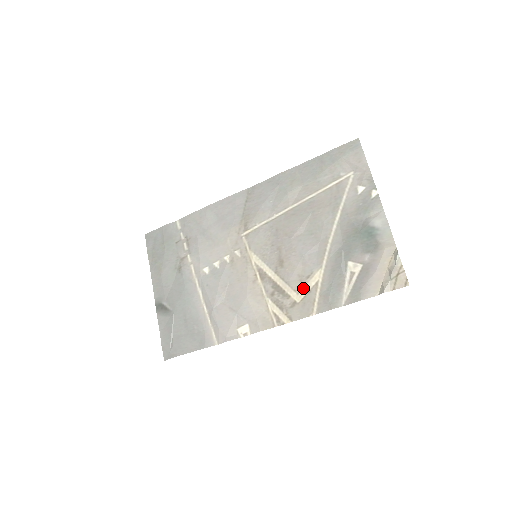
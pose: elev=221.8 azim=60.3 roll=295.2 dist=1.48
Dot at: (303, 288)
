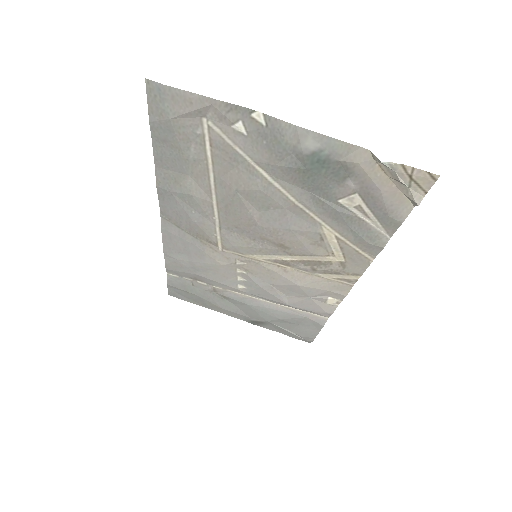
Dot at: (331, 250)
